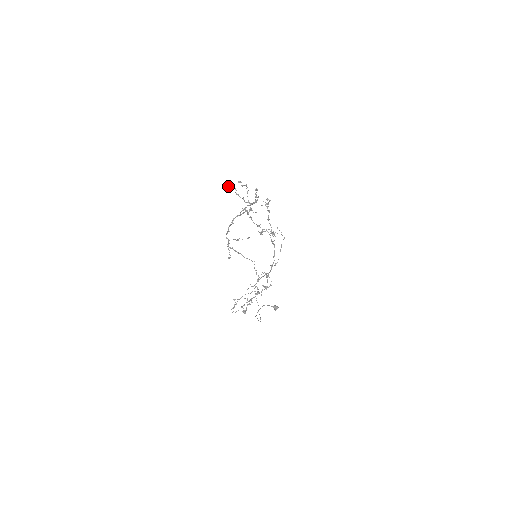
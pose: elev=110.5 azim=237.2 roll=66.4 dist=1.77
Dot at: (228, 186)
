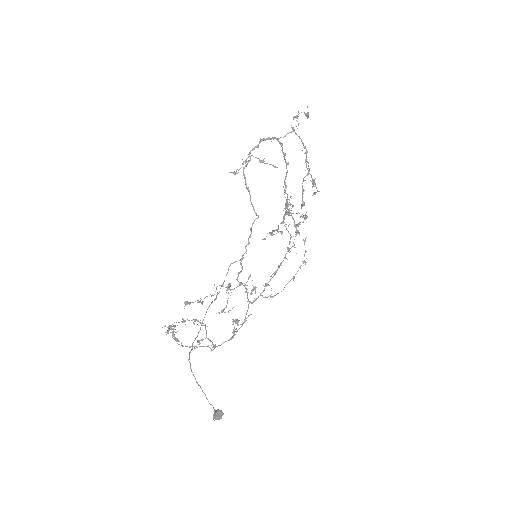
Dot at: occluded
